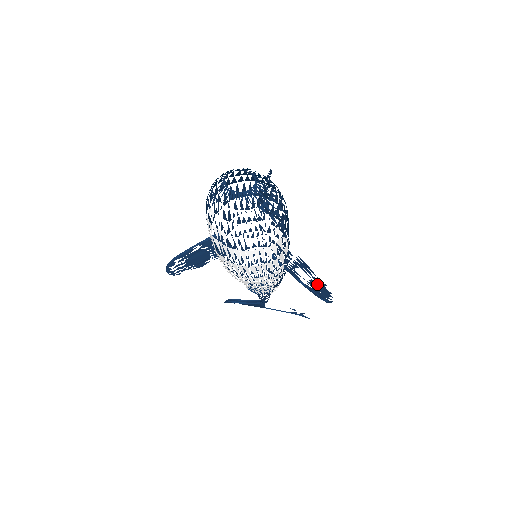
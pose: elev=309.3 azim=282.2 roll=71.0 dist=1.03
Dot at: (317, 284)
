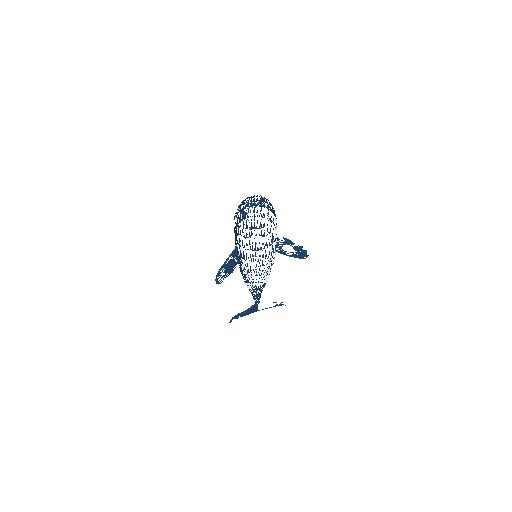
Dot at: (298, 249)
